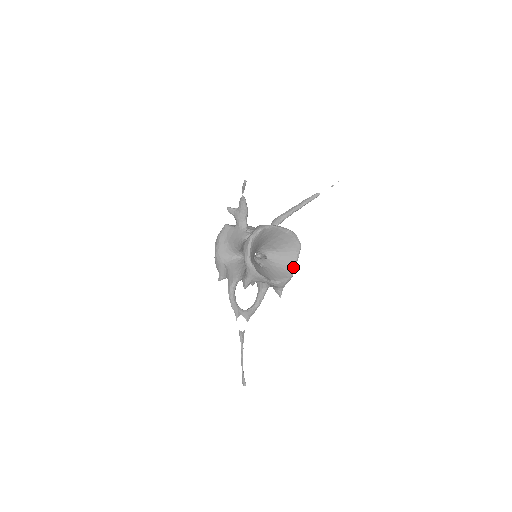
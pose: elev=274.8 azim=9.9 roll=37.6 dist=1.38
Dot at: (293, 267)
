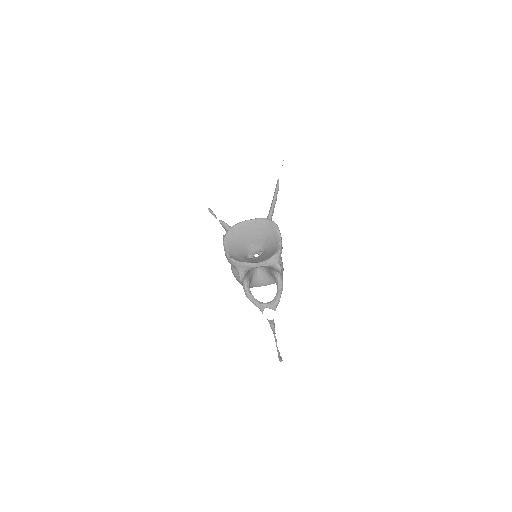
Dot at: (279, 243)
